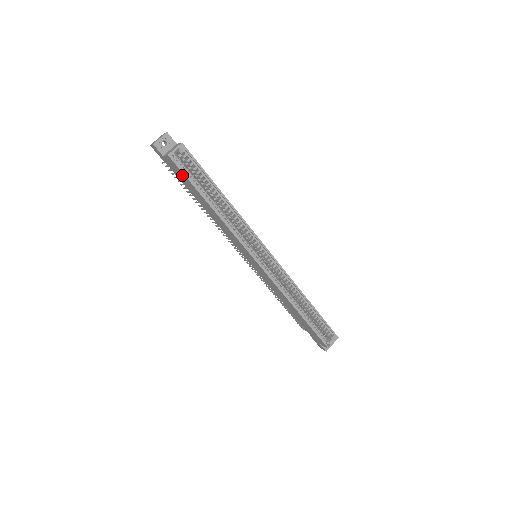
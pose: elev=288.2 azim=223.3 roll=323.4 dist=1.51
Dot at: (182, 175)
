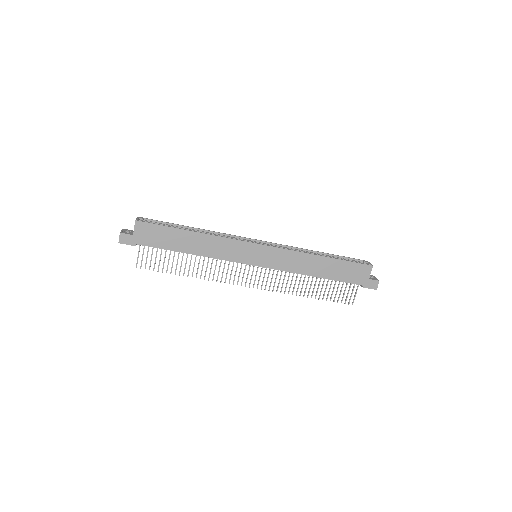
Dot at: (156, 230)
